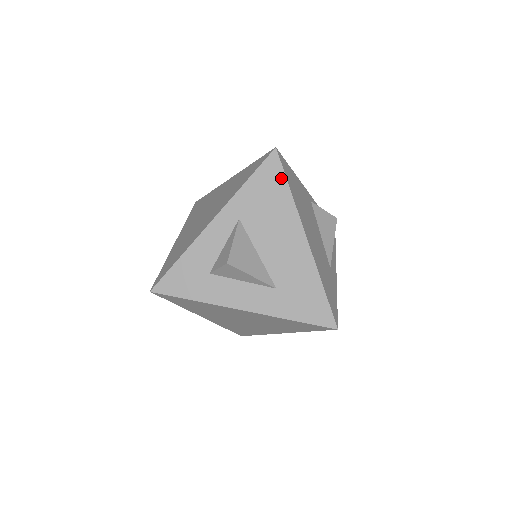
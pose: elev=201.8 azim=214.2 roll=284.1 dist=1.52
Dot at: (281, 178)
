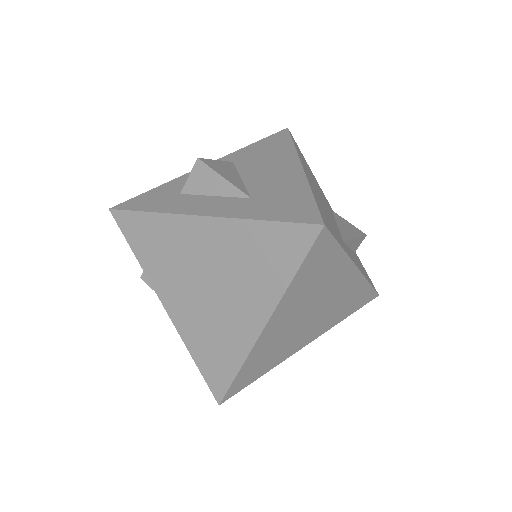
Dot at: (287, 139)
